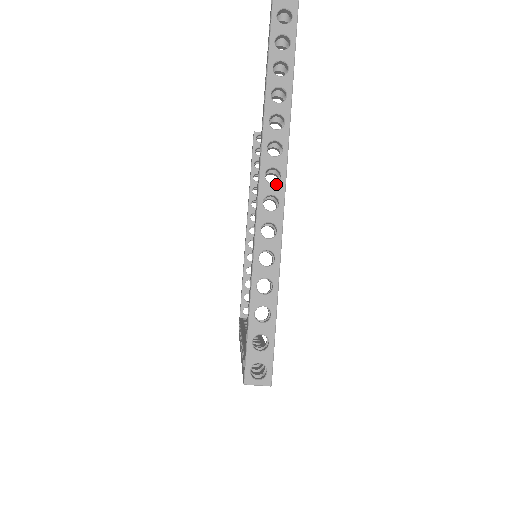
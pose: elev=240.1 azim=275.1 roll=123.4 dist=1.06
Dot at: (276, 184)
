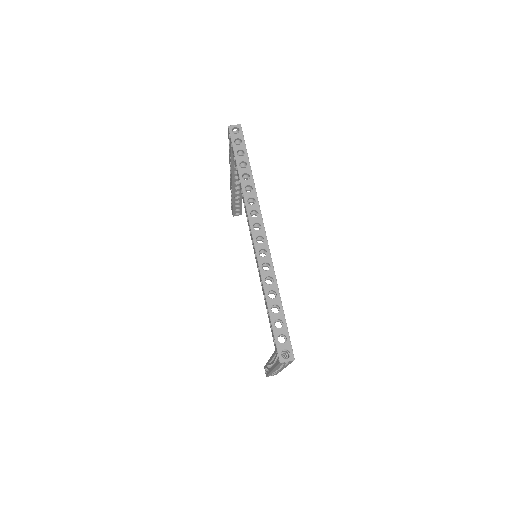
Dot at: occluded
